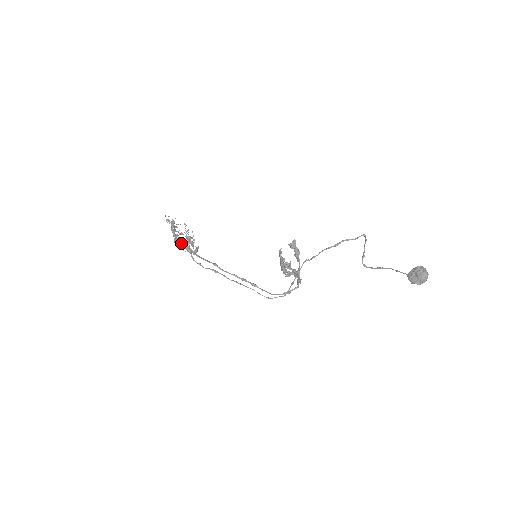
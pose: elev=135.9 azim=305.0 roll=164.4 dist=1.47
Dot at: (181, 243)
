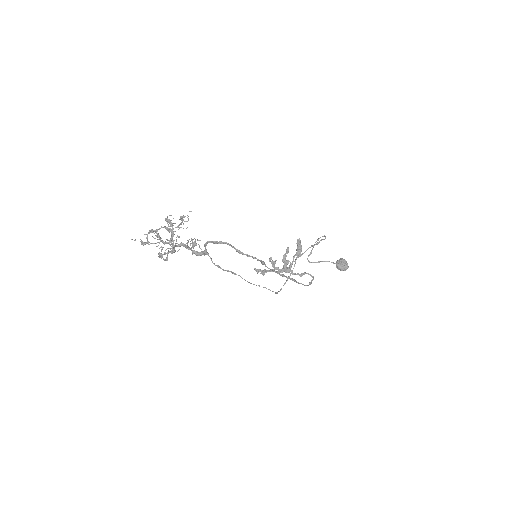
Dot at: (220, 242)
